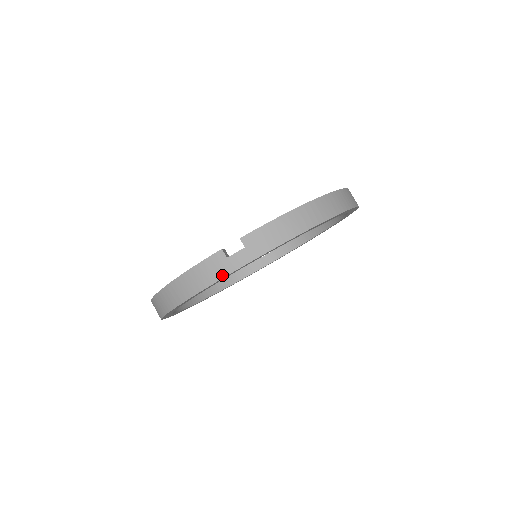
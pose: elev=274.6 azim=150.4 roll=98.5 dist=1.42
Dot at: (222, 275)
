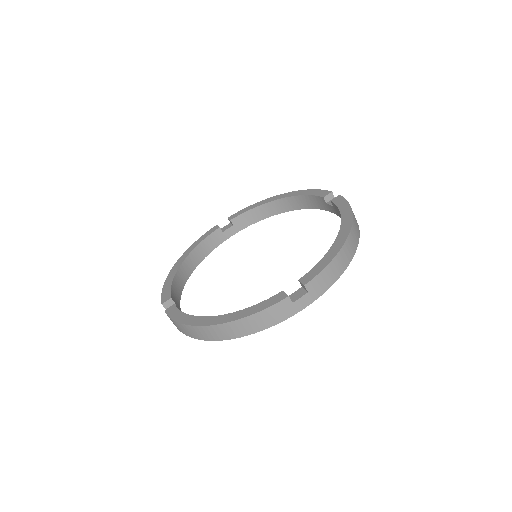
Dot at: occluded
